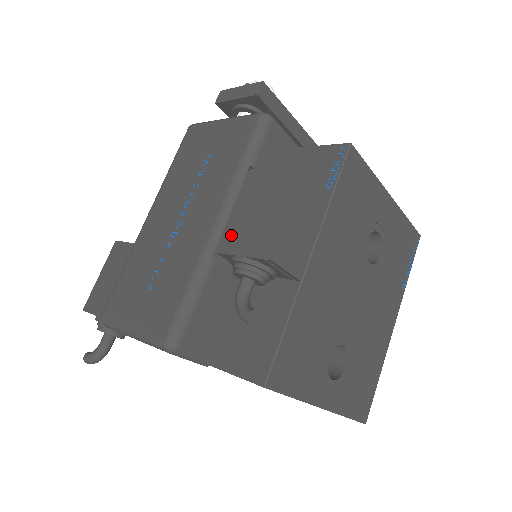
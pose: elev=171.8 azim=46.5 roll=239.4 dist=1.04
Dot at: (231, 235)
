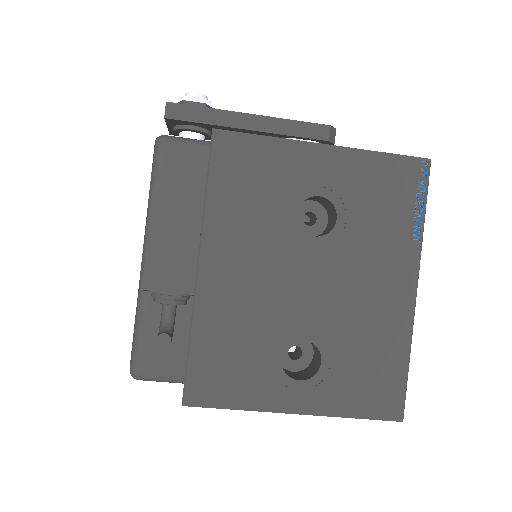
Dot at: occluded
